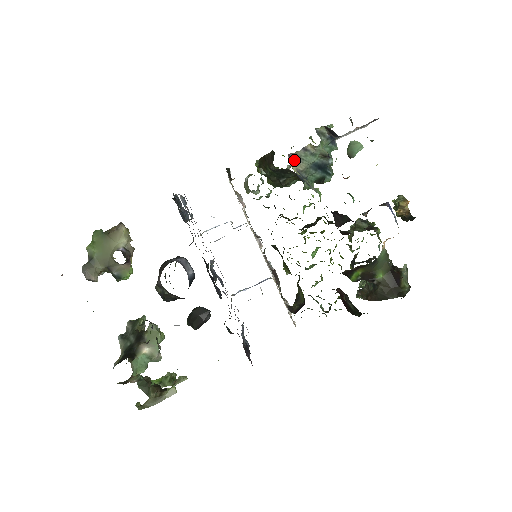
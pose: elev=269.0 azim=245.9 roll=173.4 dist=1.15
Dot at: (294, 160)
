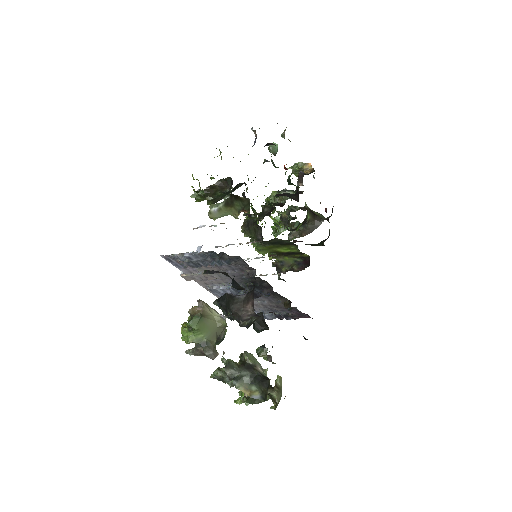
Dot at: occluded
